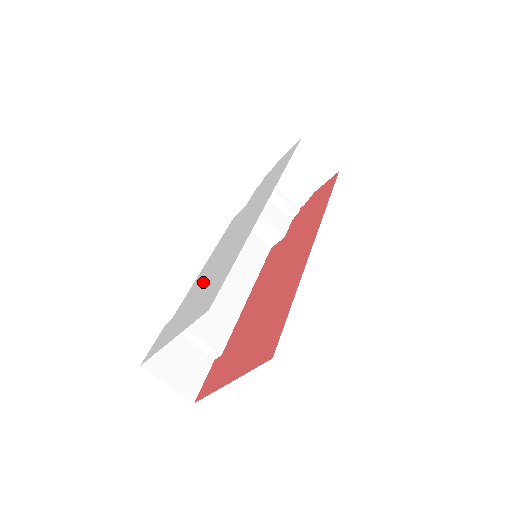
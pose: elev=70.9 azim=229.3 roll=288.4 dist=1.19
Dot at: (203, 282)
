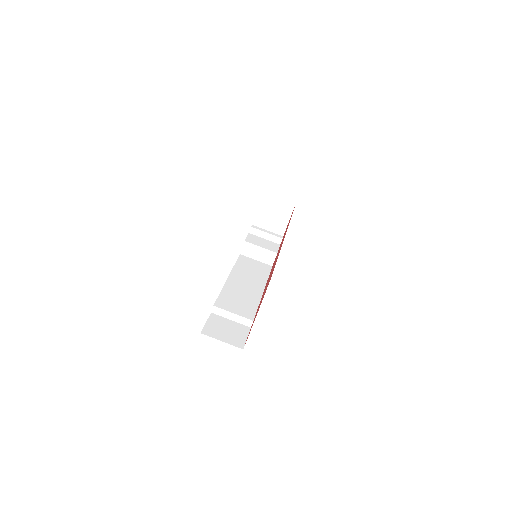
Dot at: occluded
